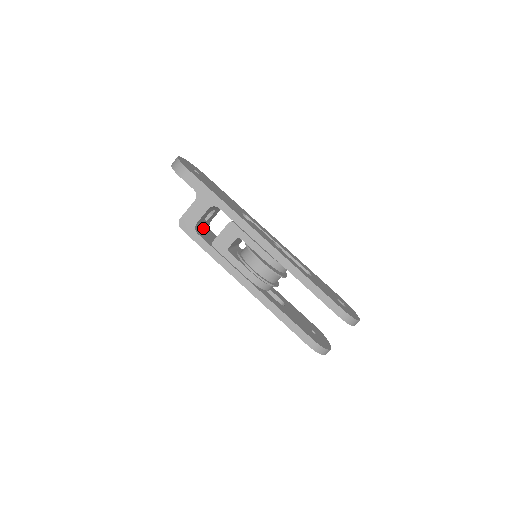
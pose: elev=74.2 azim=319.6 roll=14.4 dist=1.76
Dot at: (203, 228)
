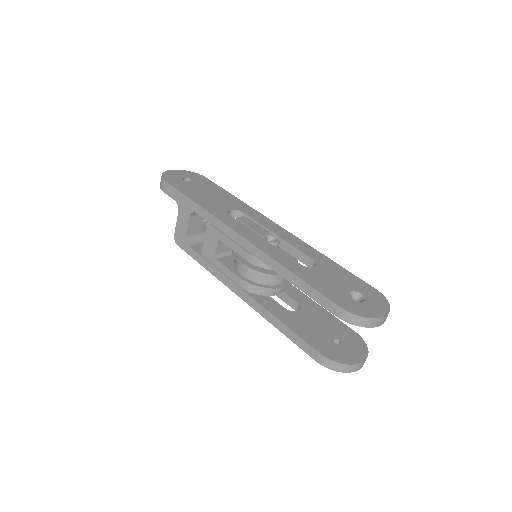
Dot at: occluded
